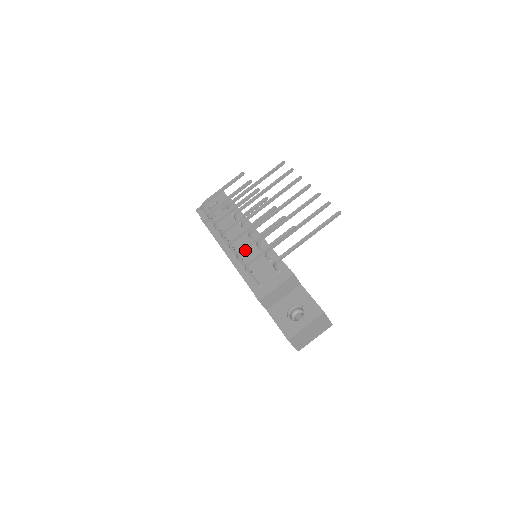
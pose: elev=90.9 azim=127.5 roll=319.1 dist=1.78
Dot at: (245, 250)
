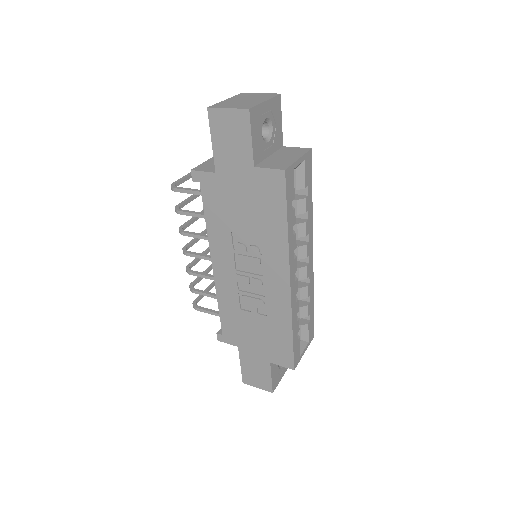
Dot at: occluded
